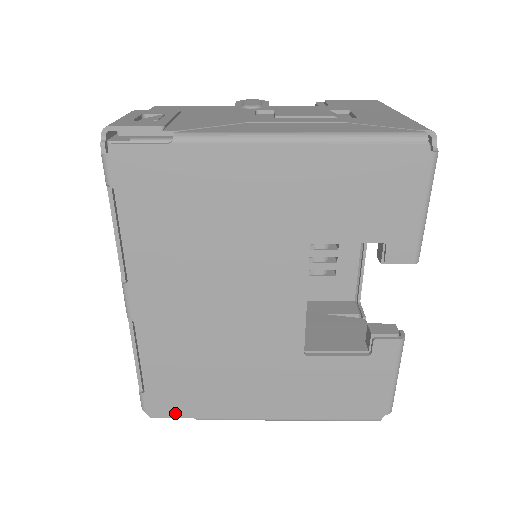
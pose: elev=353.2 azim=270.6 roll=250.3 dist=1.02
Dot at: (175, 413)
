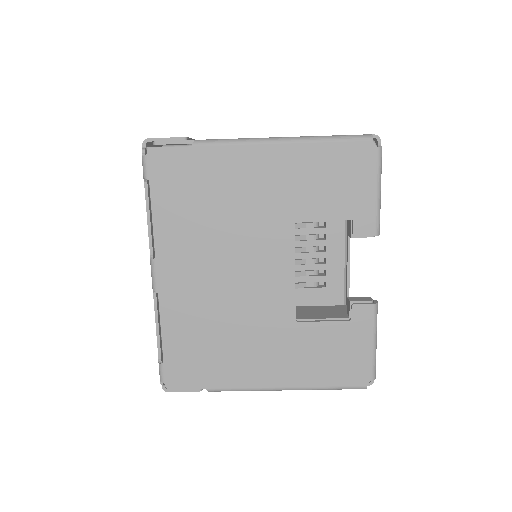
Dot at: (188, 383)
